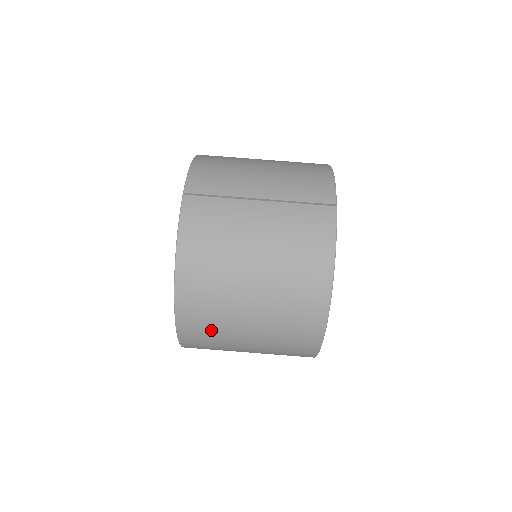
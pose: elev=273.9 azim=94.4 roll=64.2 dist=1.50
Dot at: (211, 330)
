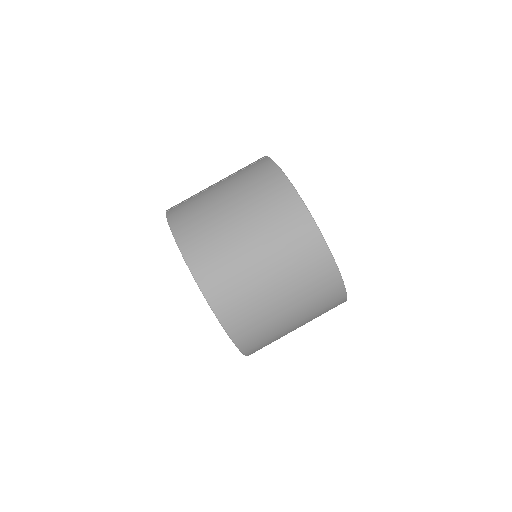
Dot at: (229, 276)
